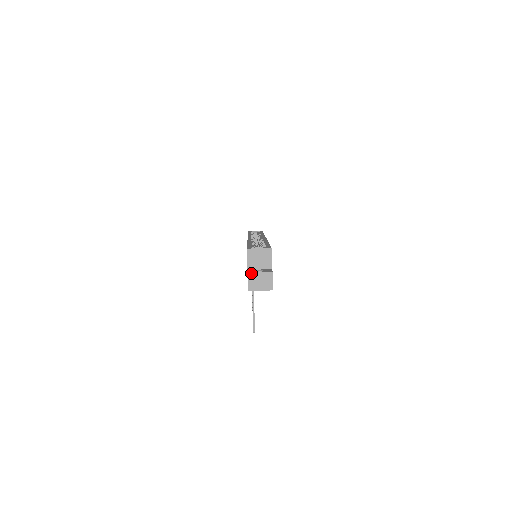
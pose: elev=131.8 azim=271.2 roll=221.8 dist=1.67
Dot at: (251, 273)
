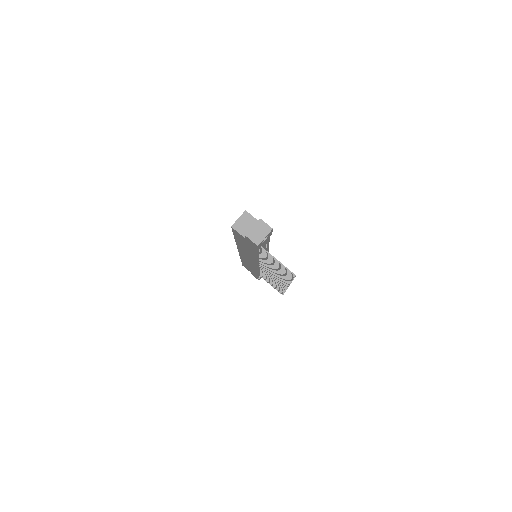
Dot at: (248, 233)
